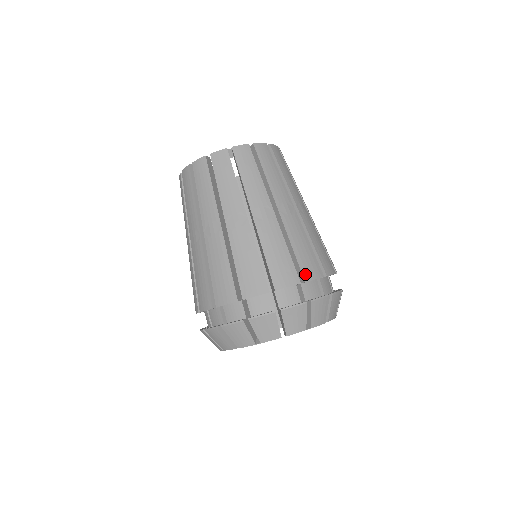
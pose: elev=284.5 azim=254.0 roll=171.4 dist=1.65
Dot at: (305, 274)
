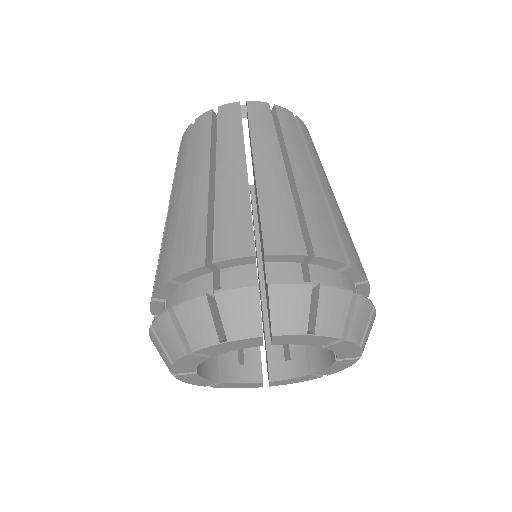
Dot at: (317, 247)
